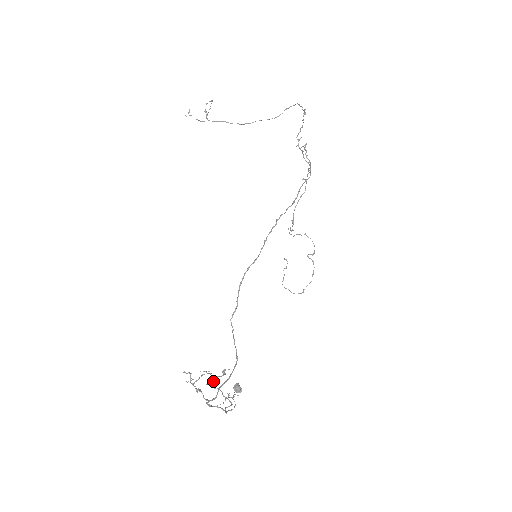
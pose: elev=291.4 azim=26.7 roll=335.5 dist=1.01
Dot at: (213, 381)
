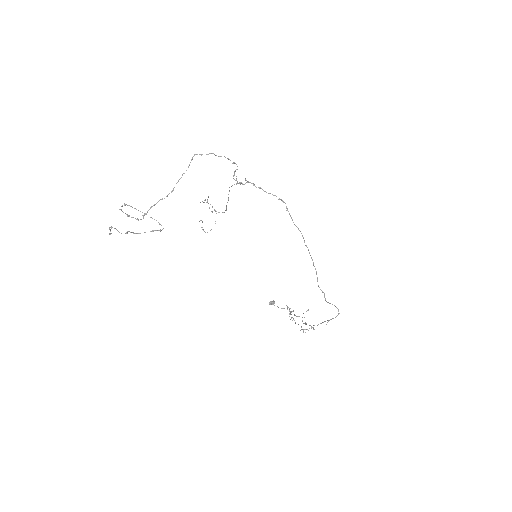
Dot at: occluded
